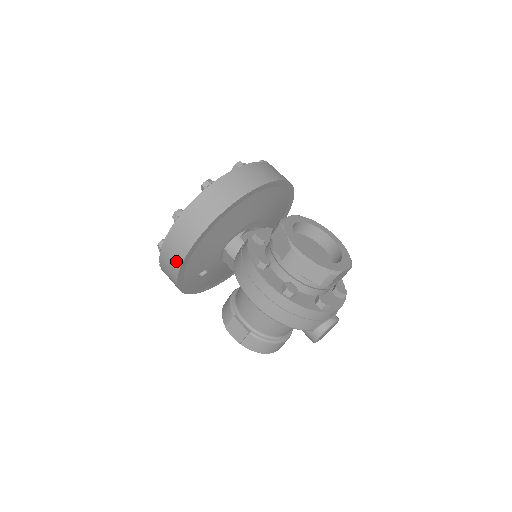
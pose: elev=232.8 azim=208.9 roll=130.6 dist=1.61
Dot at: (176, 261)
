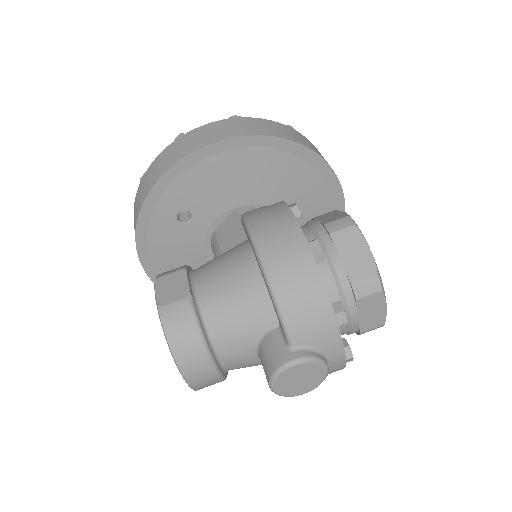
Dot at: (192, 146)
